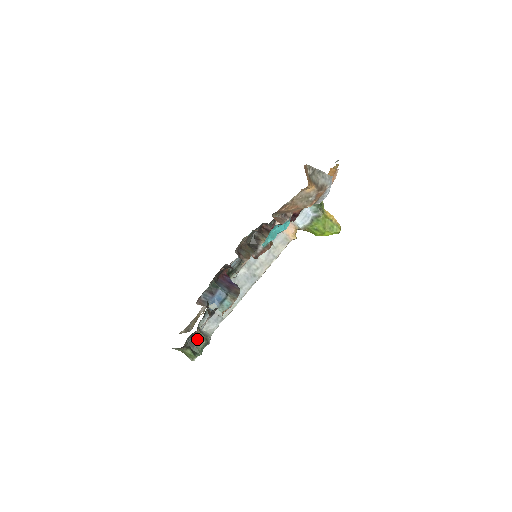
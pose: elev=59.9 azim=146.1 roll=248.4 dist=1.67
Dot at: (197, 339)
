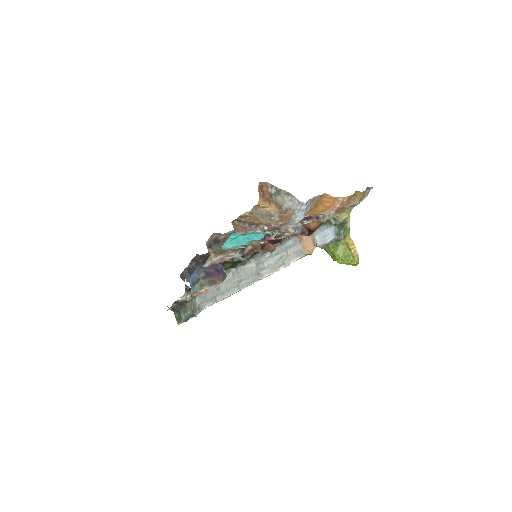
Dot at: (185, 308)
